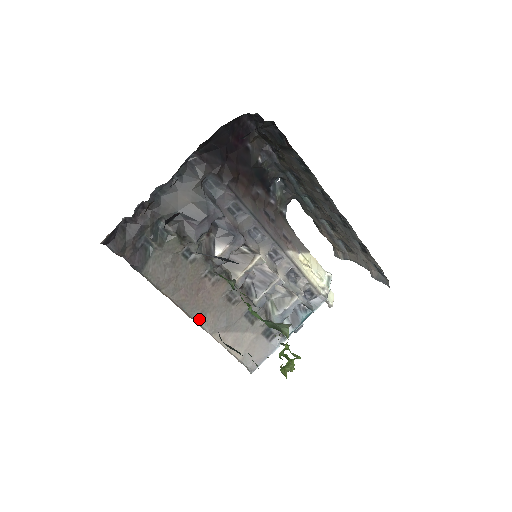
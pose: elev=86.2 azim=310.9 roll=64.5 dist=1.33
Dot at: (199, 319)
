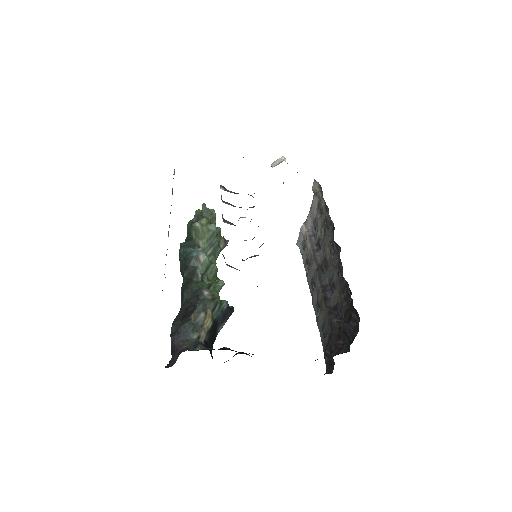
Dot at: occluded
